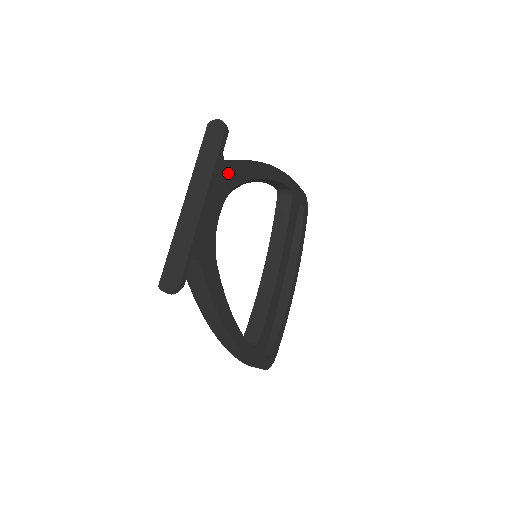
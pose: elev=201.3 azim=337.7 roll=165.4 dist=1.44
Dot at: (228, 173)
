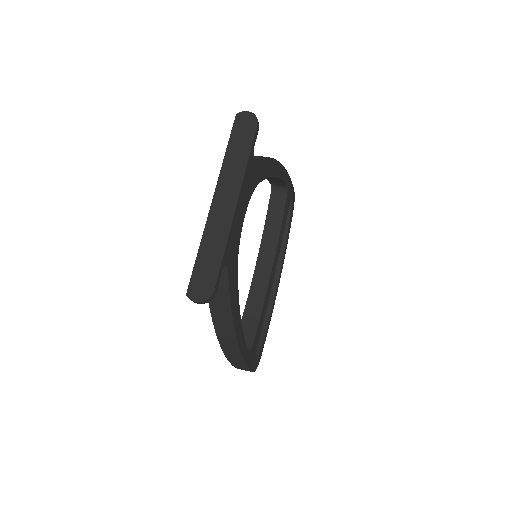
Dot at: (254, 171)
